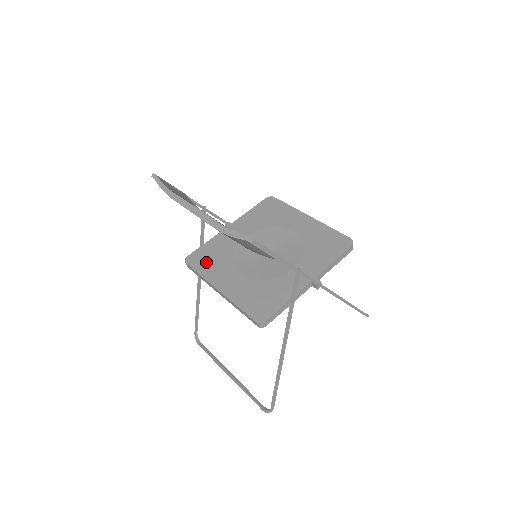
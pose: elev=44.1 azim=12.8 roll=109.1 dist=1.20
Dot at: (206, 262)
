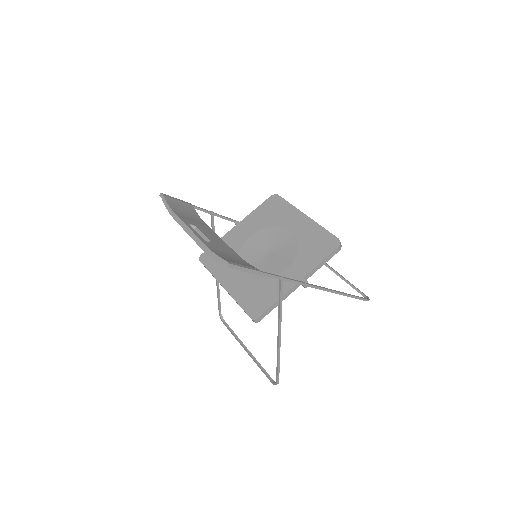
Dot at: occluded
